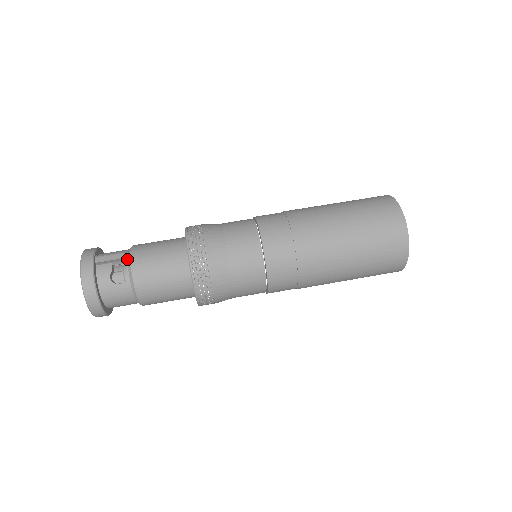
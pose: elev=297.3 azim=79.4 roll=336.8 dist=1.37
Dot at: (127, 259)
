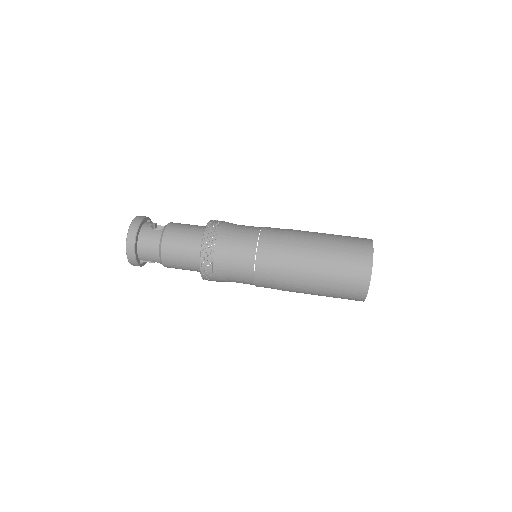
Dot at: occluded
